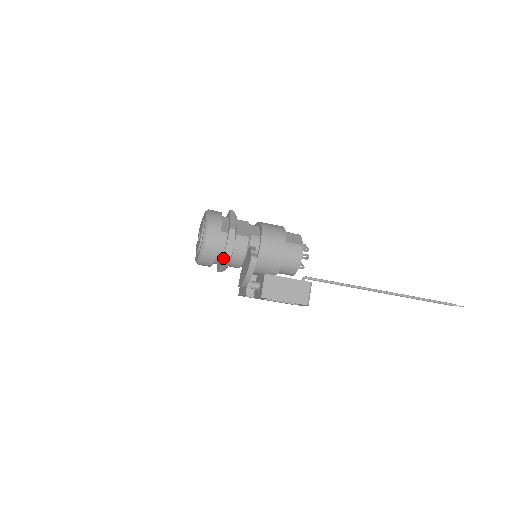
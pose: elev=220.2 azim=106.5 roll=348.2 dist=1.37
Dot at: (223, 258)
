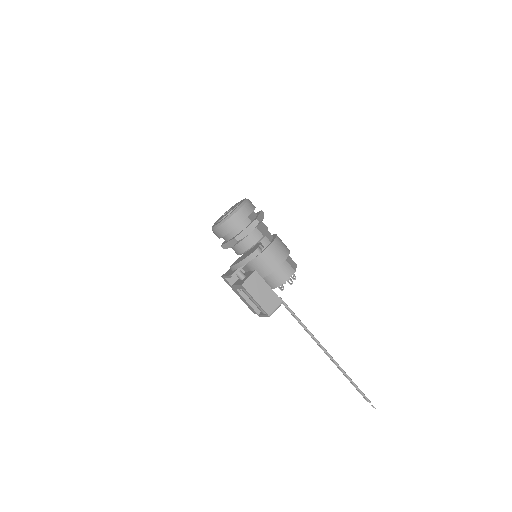
Dot at: (236, 236)
